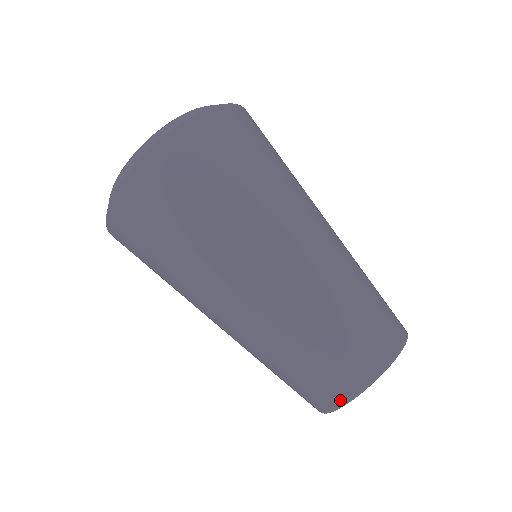
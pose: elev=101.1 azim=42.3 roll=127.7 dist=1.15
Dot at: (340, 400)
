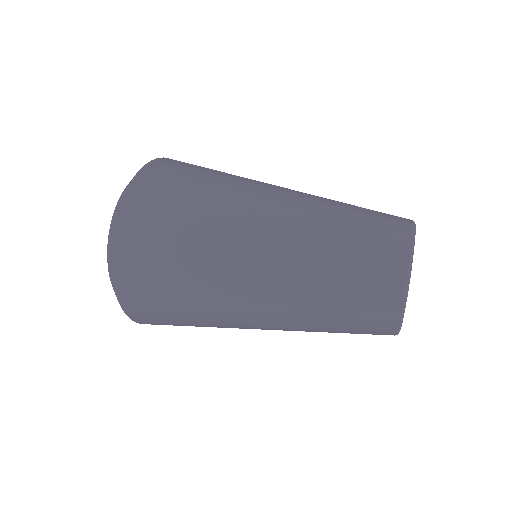
Dot at: (396, 314)
